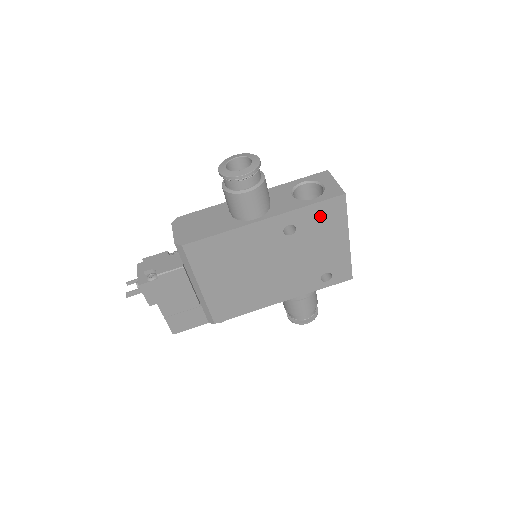
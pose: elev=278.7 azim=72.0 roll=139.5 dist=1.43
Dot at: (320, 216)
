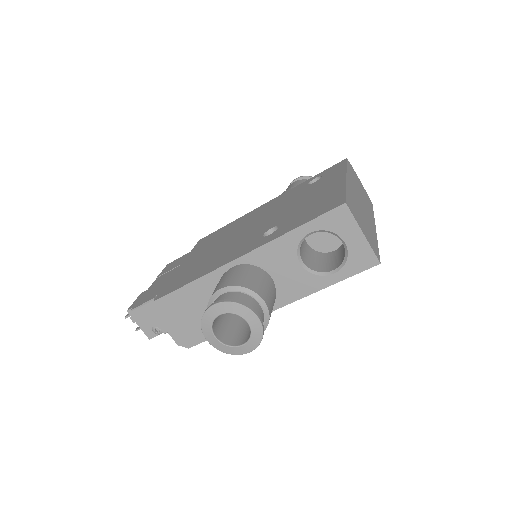
Dot at: occluded
